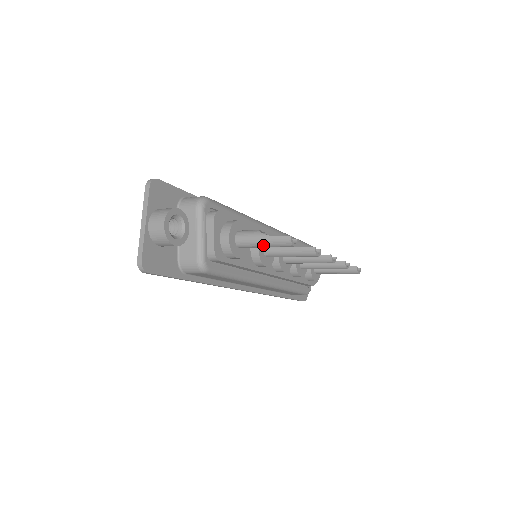
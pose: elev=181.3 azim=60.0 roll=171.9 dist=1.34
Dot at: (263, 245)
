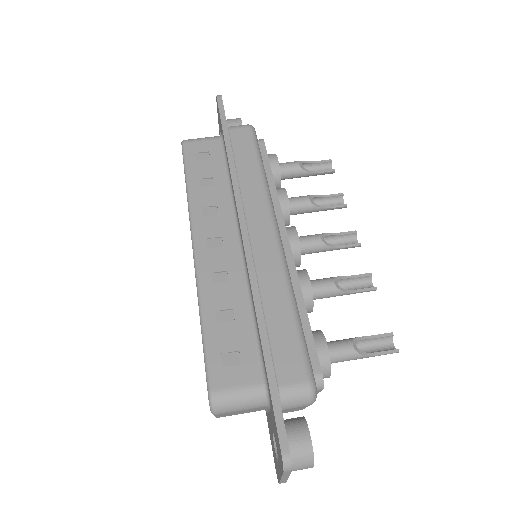
Dot at: occluded
